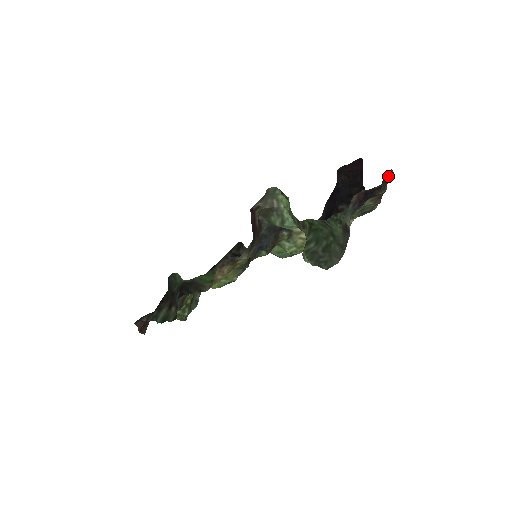
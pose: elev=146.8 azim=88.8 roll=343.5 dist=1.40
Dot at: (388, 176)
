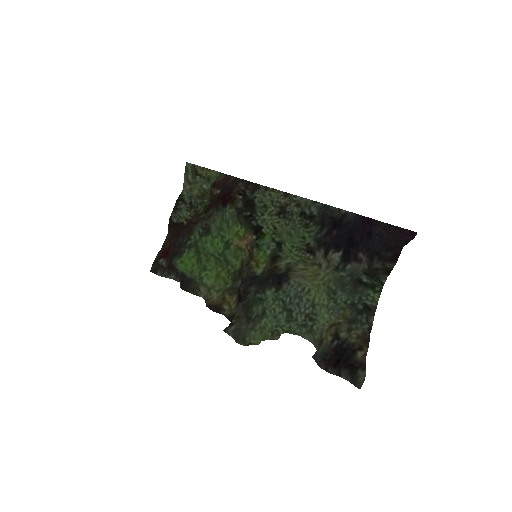
Dot at: (356, 383)
